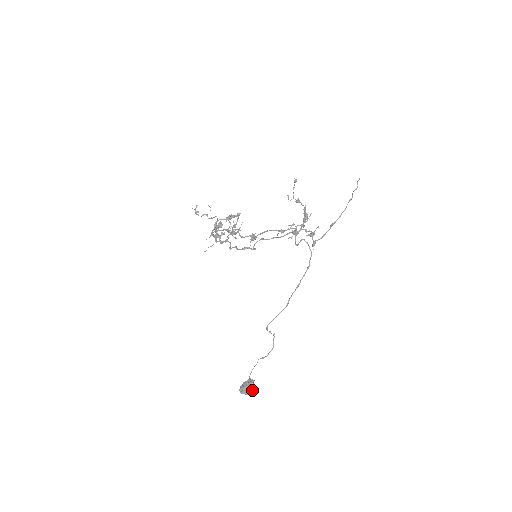
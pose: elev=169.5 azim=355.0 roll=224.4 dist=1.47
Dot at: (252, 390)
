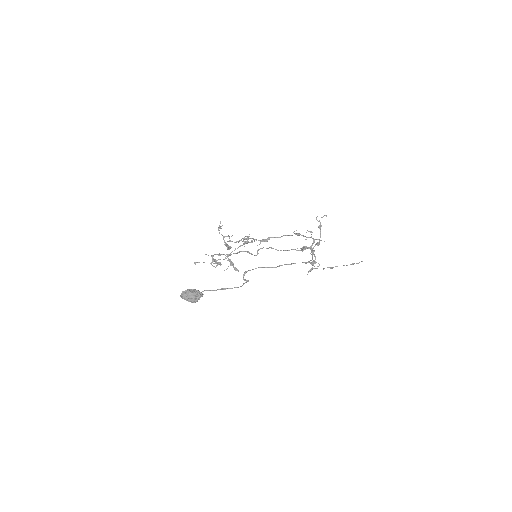
Dot at: (195, 299)
